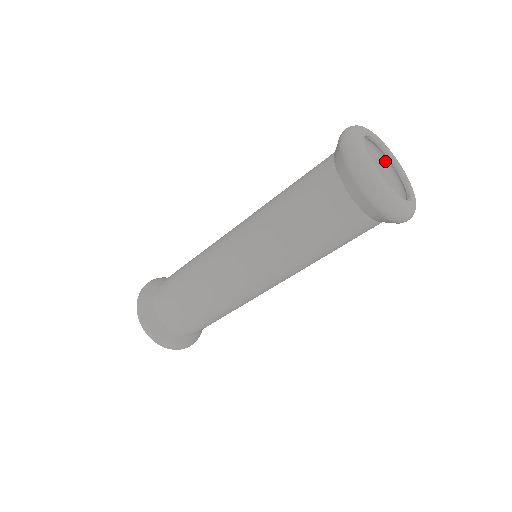
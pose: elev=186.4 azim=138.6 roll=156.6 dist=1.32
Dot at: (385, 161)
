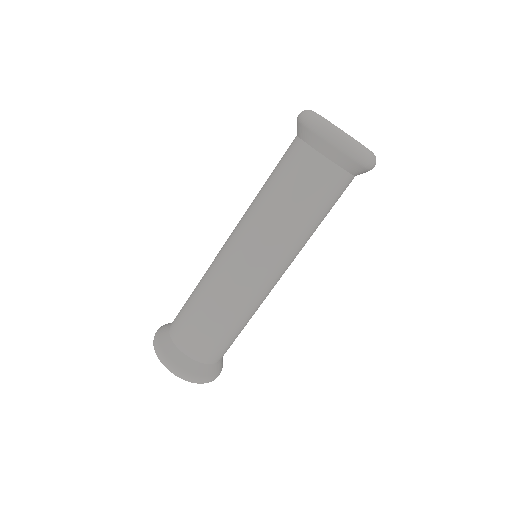
Dot at: occluded
